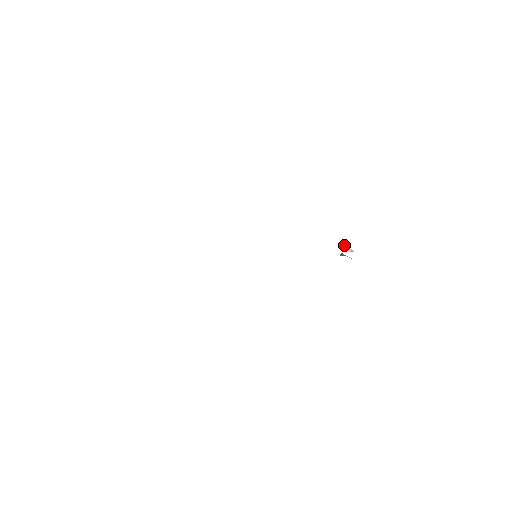
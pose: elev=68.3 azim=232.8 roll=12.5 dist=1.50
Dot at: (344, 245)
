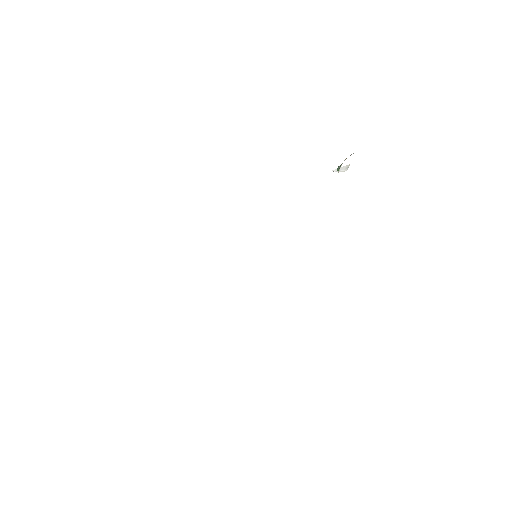
Dot at: (334, 171)
